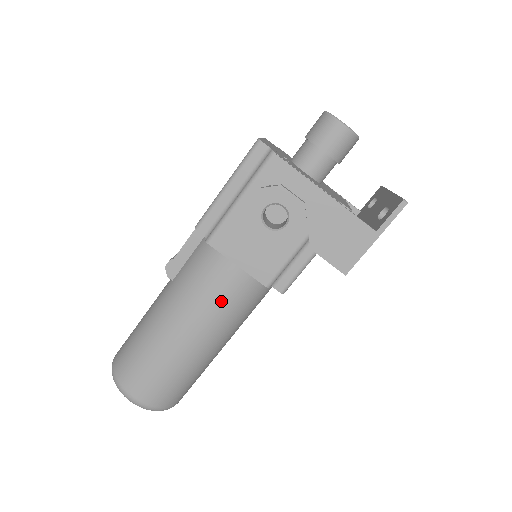
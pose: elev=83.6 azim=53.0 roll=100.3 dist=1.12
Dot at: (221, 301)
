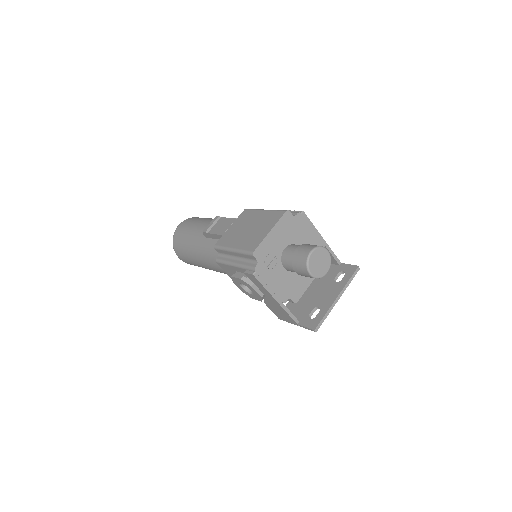
Dot at: (223, 272)
